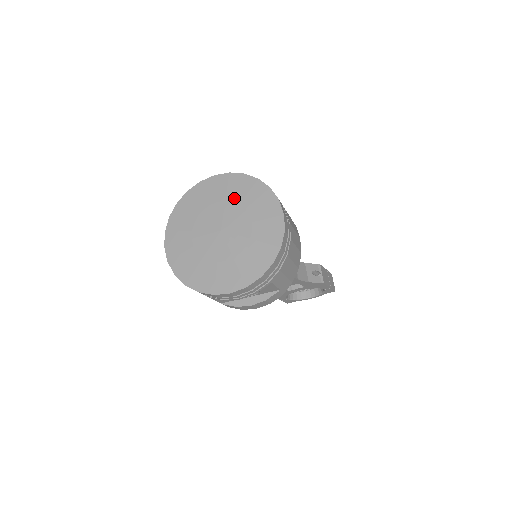
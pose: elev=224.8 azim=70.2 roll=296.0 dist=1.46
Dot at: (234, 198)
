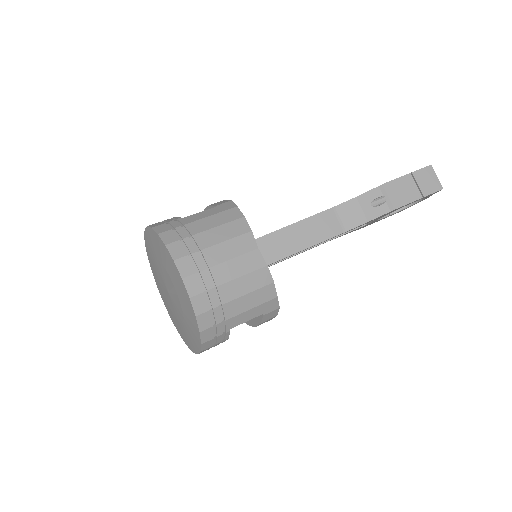
Dot at: (158, 257)
